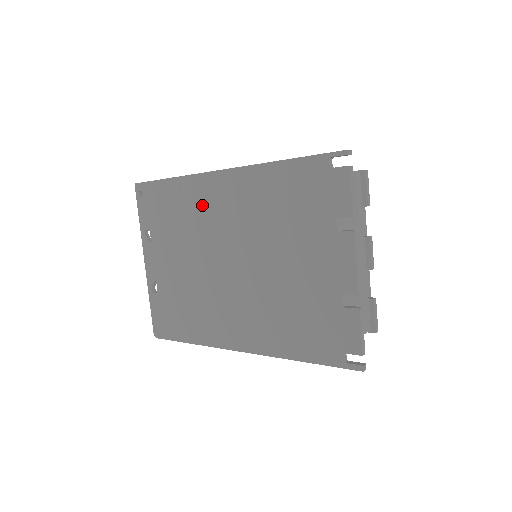
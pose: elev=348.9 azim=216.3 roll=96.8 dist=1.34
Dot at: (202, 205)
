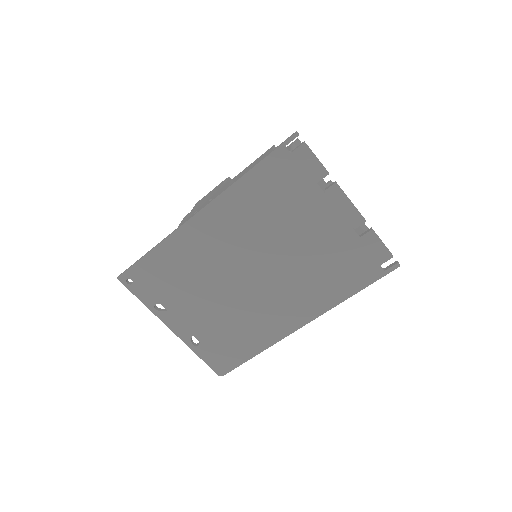
Dot at: (197, 250)
